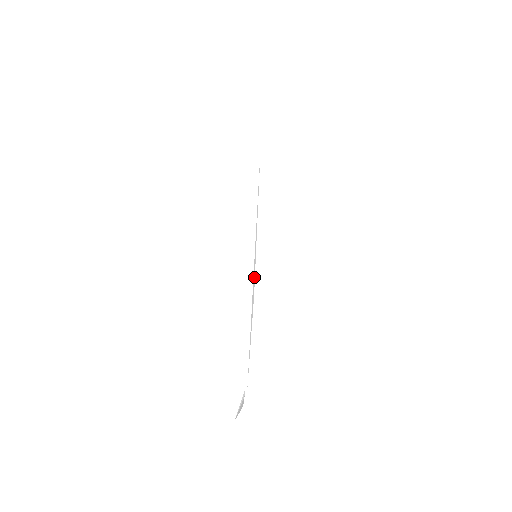
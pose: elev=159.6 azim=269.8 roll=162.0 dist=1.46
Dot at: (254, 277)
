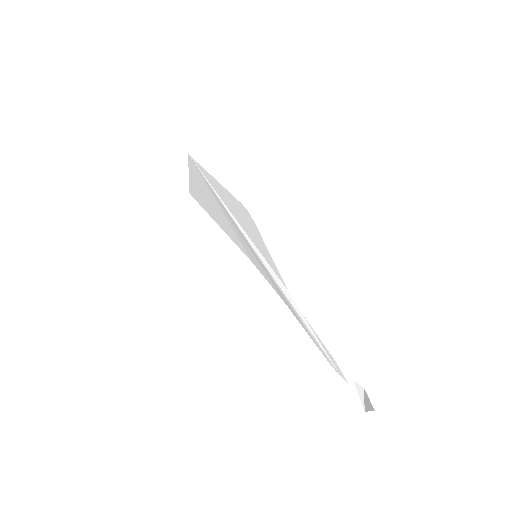
Dot at: (273, 273)
